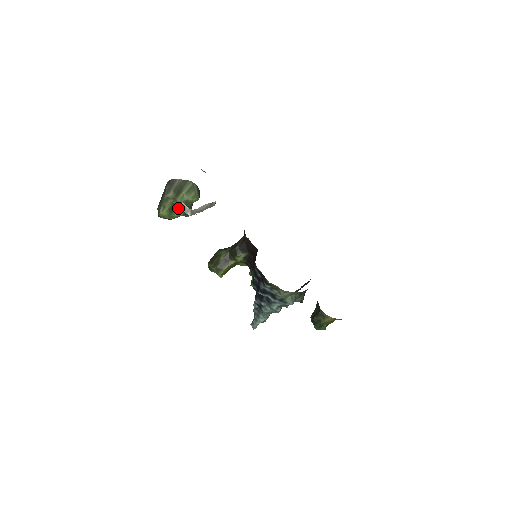
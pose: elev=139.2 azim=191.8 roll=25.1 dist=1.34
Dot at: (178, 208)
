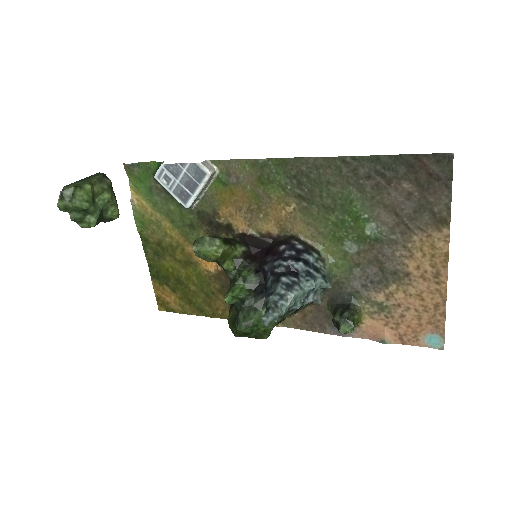
Dot at: (97, 204)
